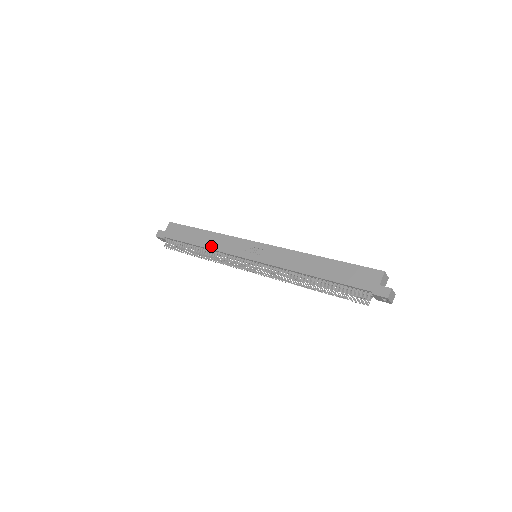
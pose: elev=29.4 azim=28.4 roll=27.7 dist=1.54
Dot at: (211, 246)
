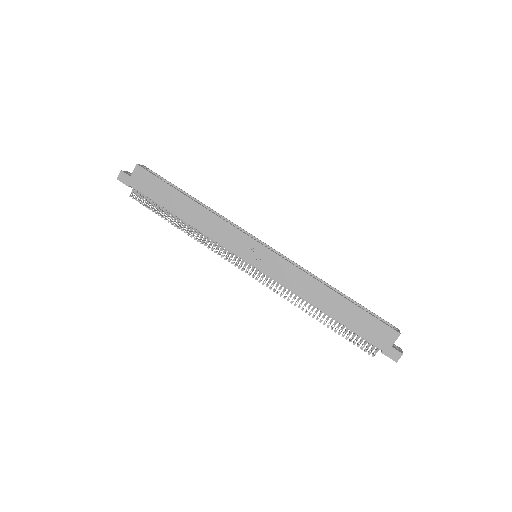
Dot at: (199, 226)
